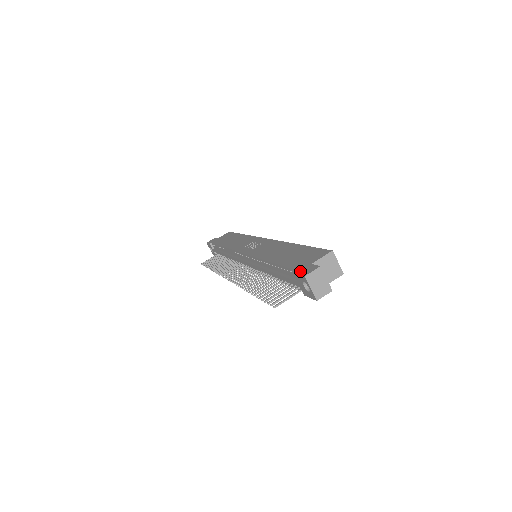
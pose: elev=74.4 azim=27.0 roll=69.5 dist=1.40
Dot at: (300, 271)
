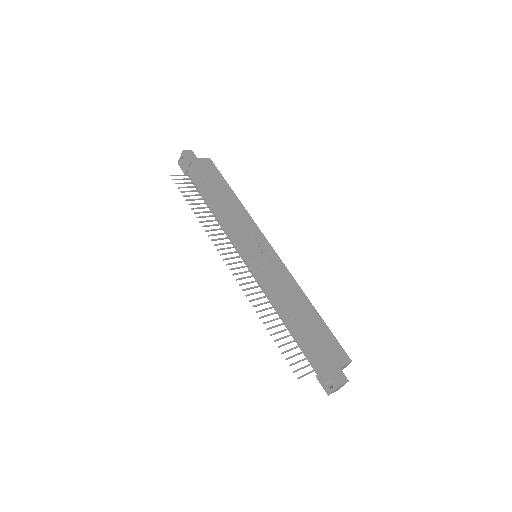
Dot at: (334, 372)
